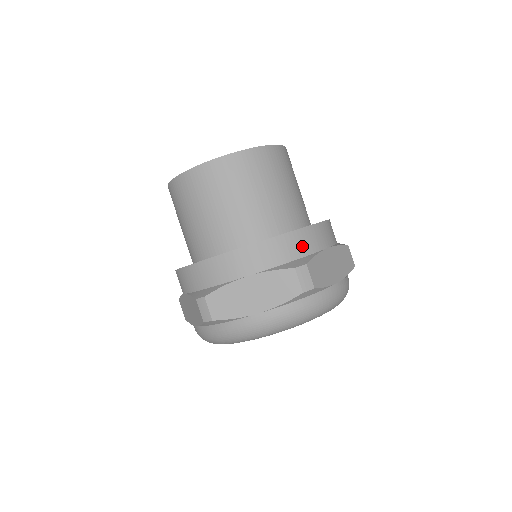
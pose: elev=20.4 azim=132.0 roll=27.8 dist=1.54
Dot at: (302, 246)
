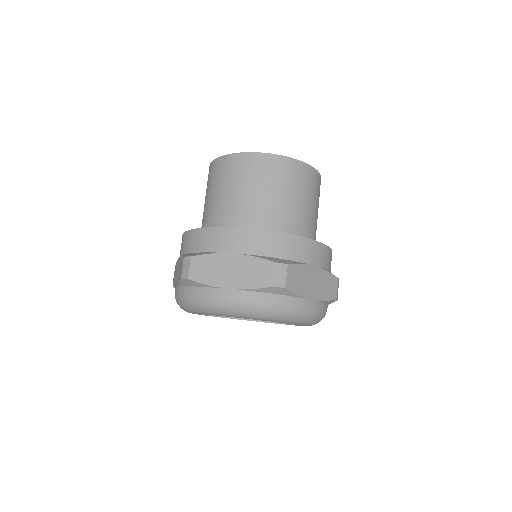
Dot at: occluded
